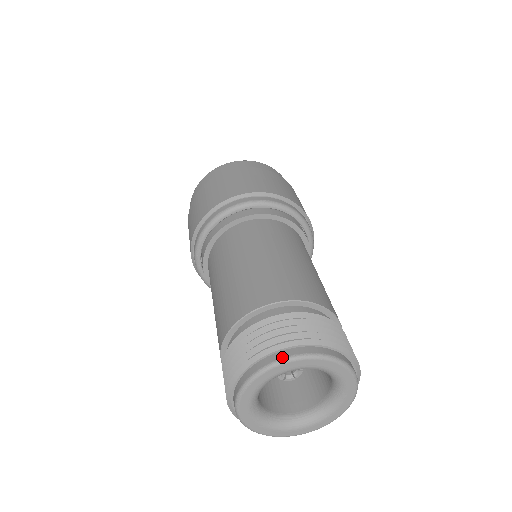
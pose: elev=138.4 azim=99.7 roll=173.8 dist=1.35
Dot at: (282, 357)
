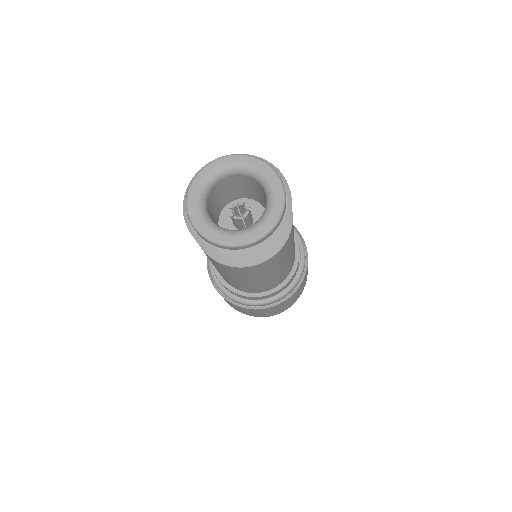
Dot at: (231, 155)
